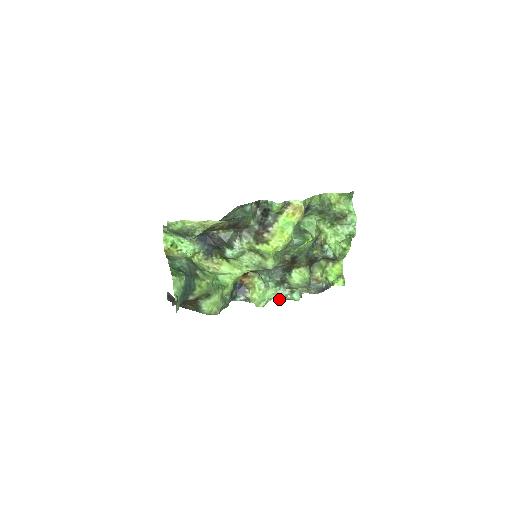
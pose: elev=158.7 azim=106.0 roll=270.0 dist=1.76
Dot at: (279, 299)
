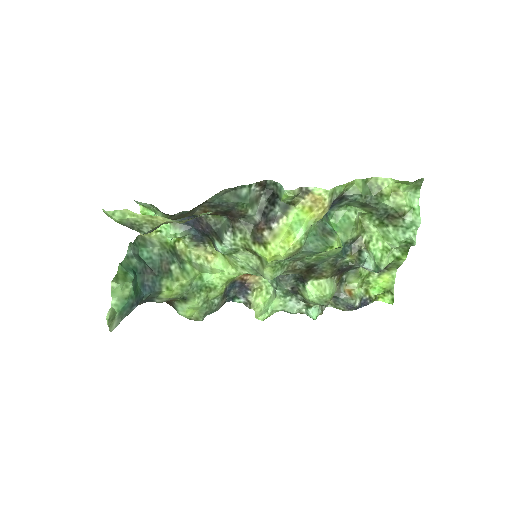
Dot at: (289, 312)
